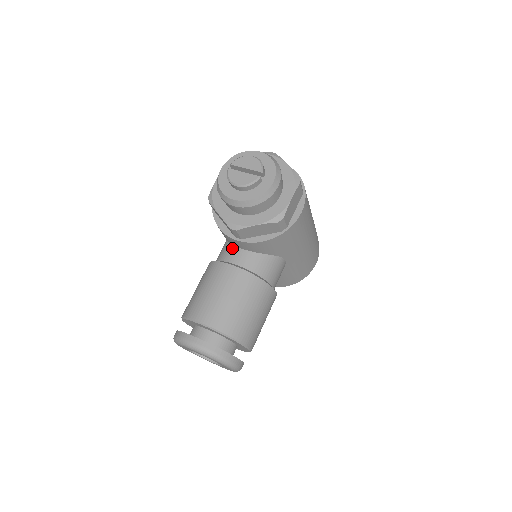
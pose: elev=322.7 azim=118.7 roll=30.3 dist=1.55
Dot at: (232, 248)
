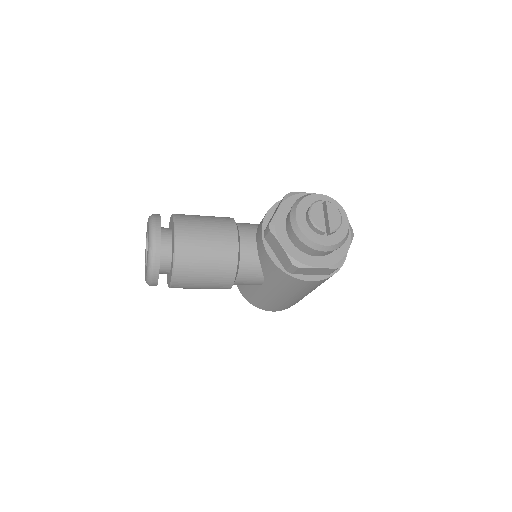
Dot at: (254, 232)
